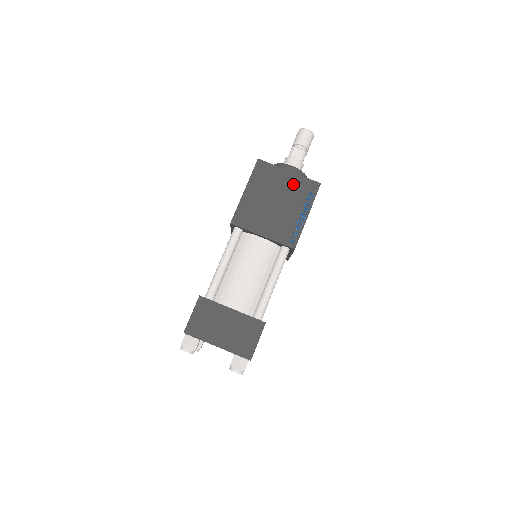
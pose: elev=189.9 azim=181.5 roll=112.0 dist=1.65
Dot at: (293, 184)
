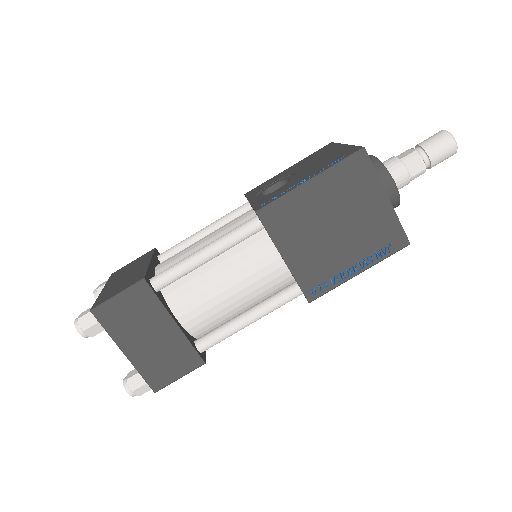
Dot at: (378, 219)
